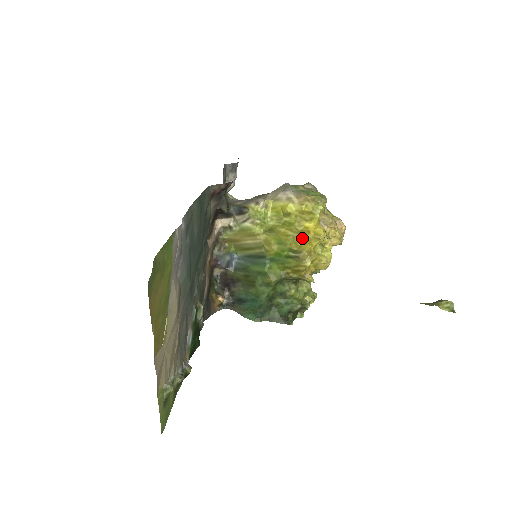
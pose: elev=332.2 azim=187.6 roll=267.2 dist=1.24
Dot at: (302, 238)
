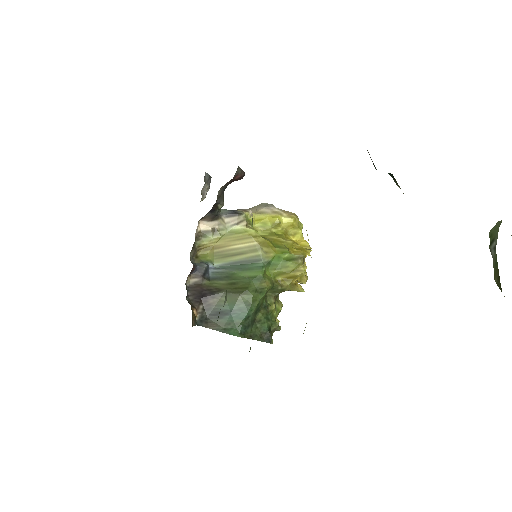
Dot at: (294, 246)
